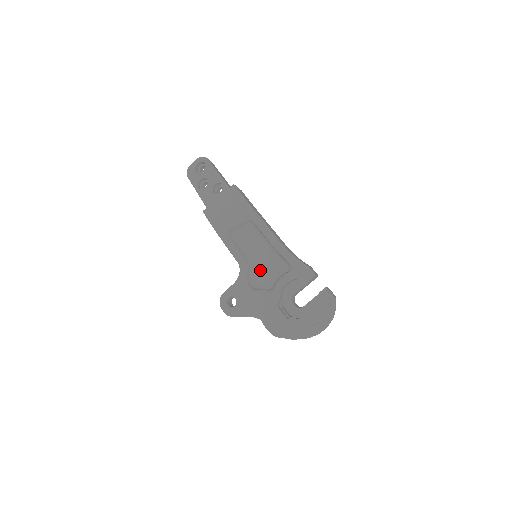
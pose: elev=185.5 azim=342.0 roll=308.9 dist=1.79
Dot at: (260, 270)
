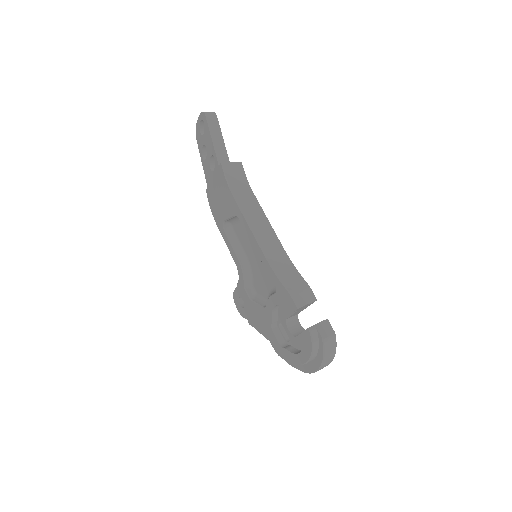
Dot at: (257, 277)
